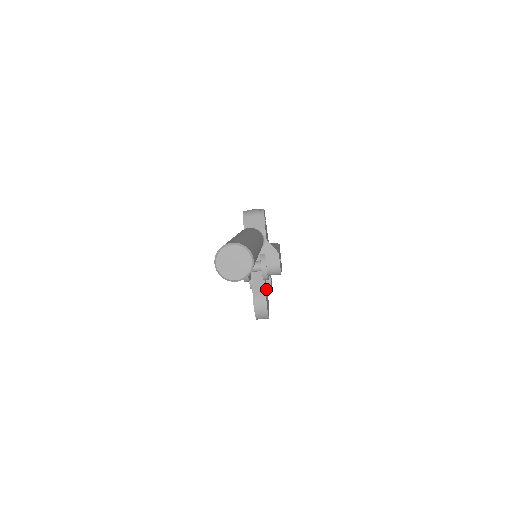
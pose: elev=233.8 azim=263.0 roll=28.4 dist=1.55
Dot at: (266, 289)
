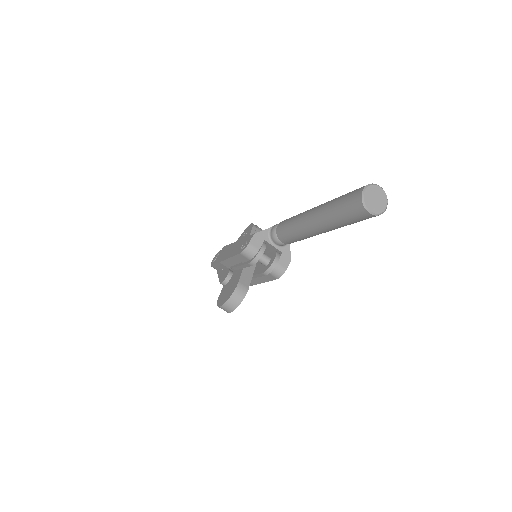
Dot at: occluded
